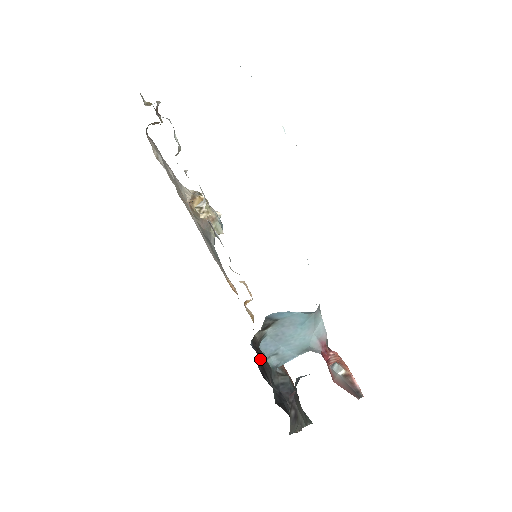
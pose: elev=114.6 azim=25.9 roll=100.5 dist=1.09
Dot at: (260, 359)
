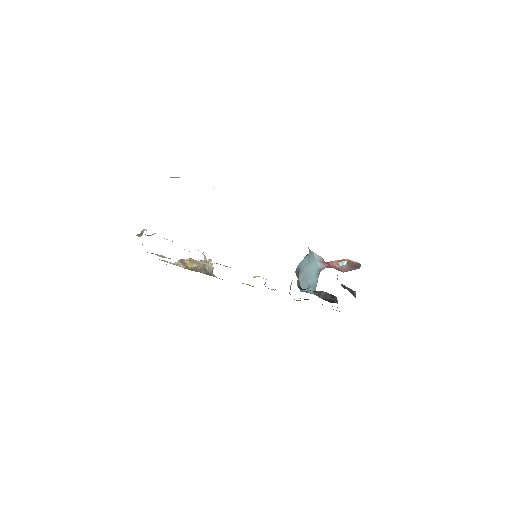
Dot at: occluded
